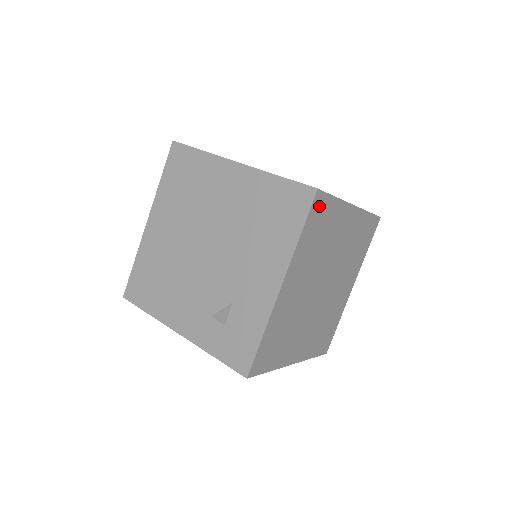
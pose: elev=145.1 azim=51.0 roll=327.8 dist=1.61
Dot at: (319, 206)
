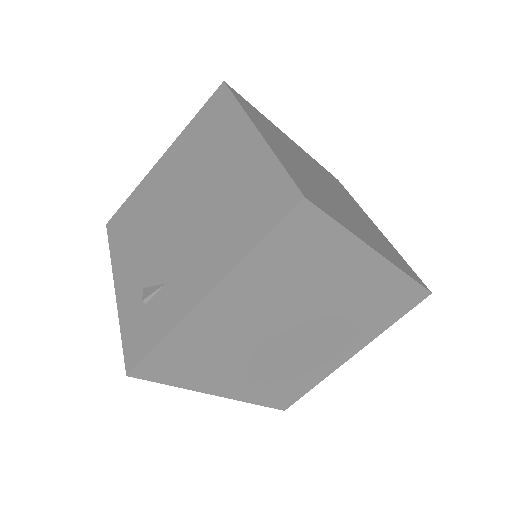
Dot at: (304, 223)
